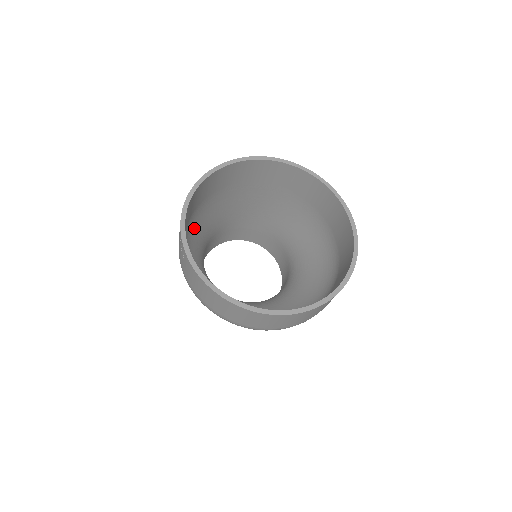
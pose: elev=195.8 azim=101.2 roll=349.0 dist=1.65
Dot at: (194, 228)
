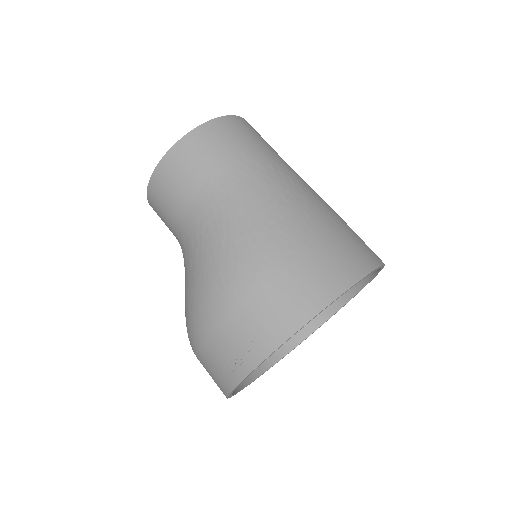
Dot at: (230, 261)
